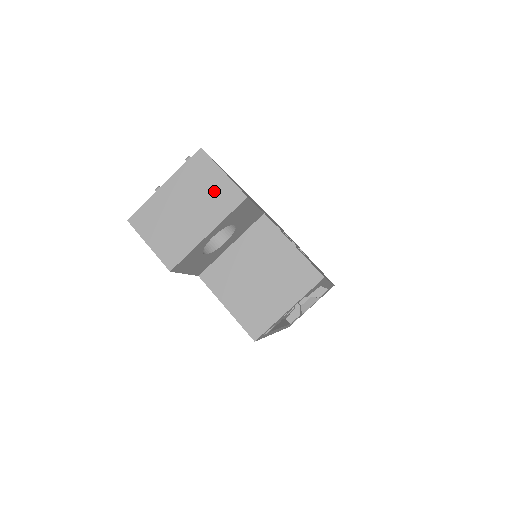
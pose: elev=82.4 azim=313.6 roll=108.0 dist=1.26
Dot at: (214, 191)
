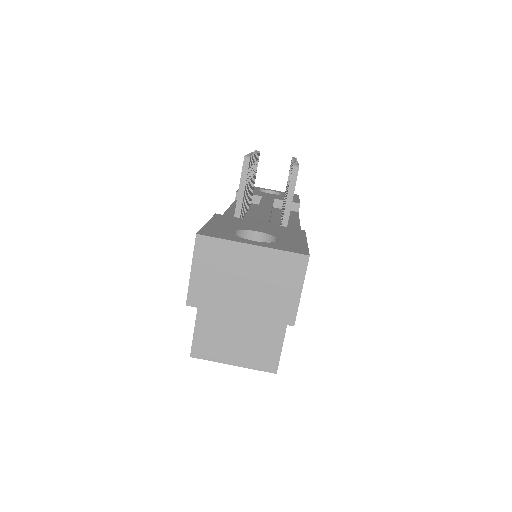
Dot at: (279, 295)
